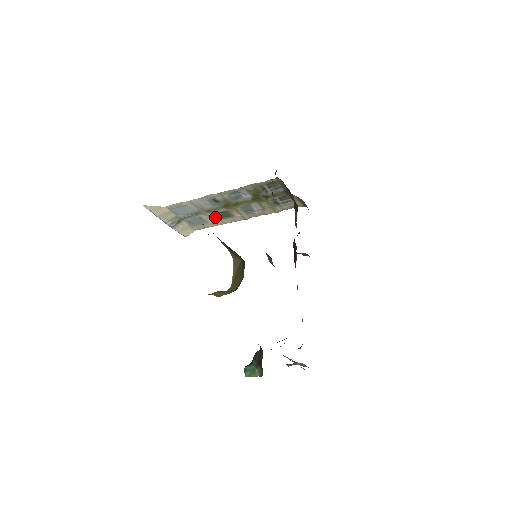
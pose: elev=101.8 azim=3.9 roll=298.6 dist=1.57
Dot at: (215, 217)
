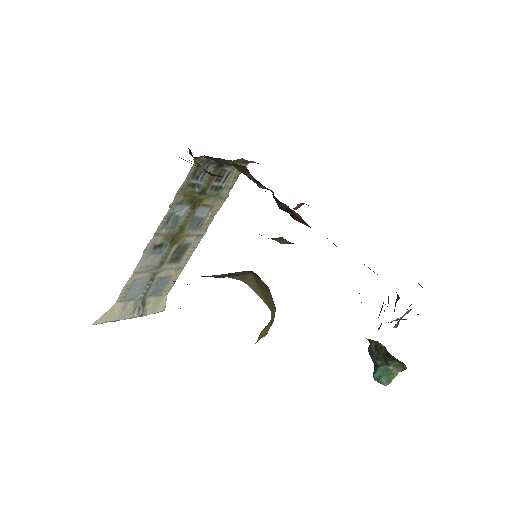
Dot at: (173, 263)
